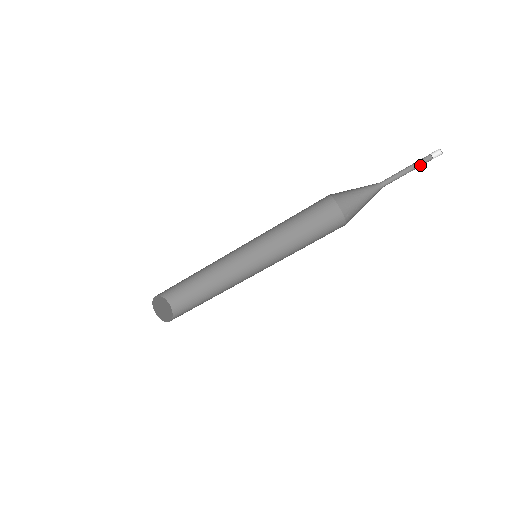
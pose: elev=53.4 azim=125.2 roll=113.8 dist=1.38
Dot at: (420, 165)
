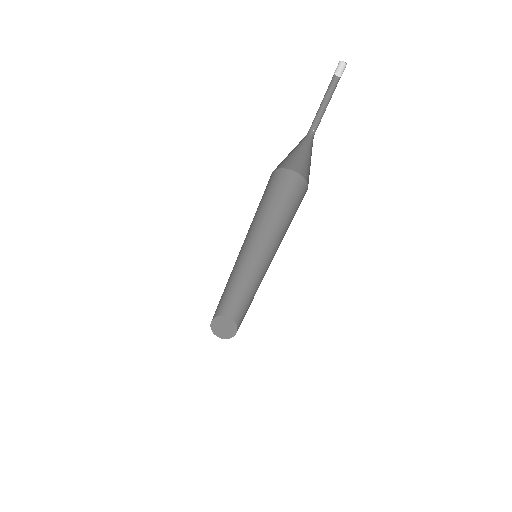
Dot at: (333, 91)
